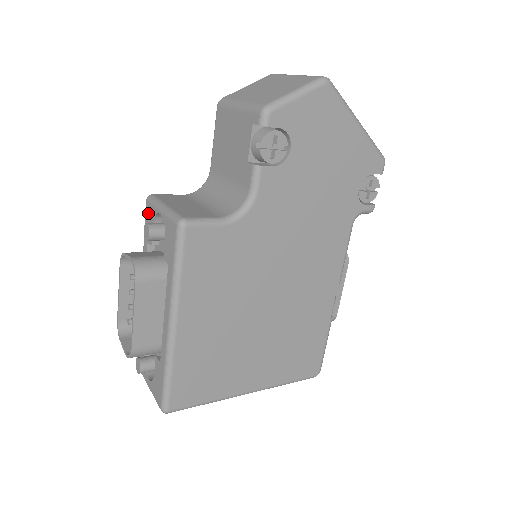
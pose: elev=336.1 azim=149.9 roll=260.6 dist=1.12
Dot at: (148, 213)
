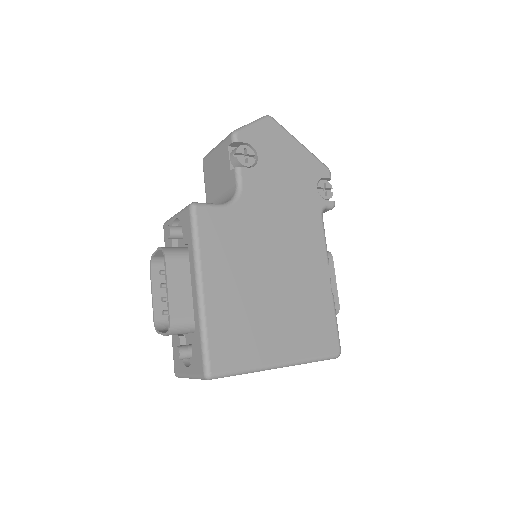
Dot at: occluded
